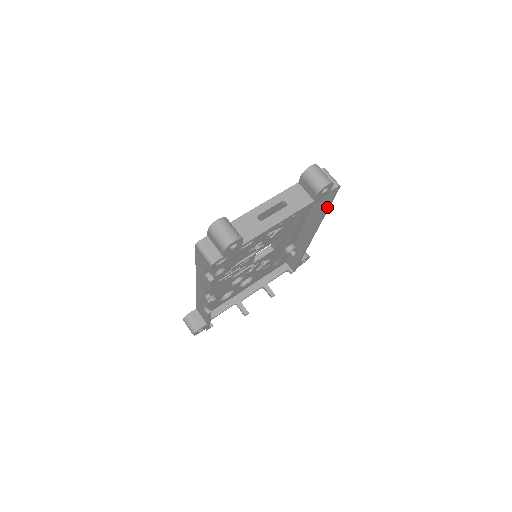
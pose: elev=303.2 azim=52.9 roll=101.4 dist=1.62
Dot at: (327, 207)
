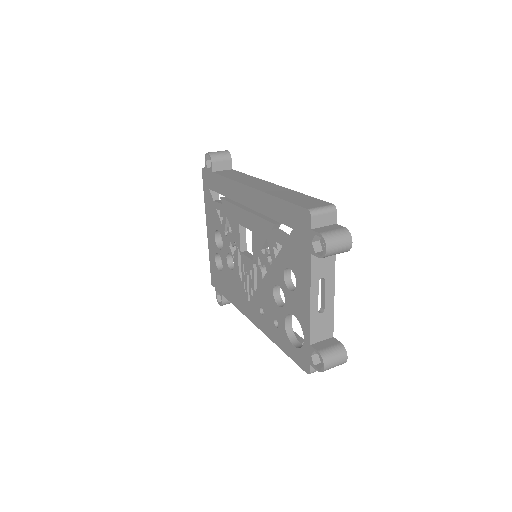
Dot at: occluded
